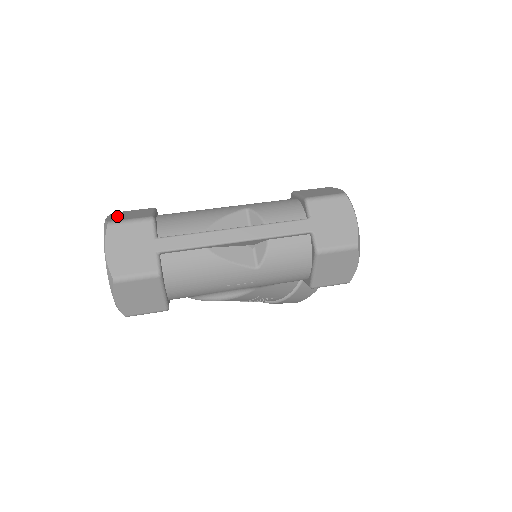
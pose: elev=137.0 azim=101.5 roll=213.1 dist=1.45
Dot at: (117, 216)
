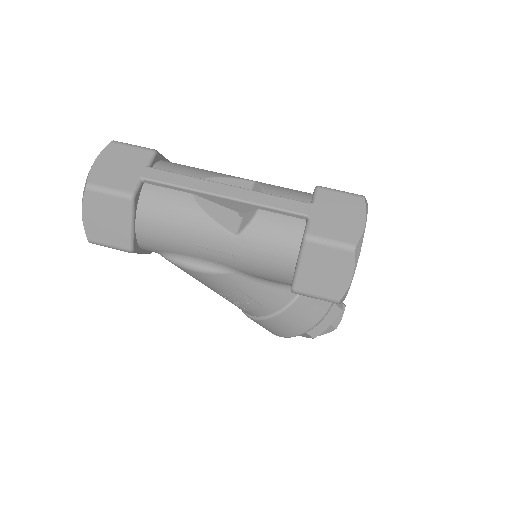
Dot at: occluded
